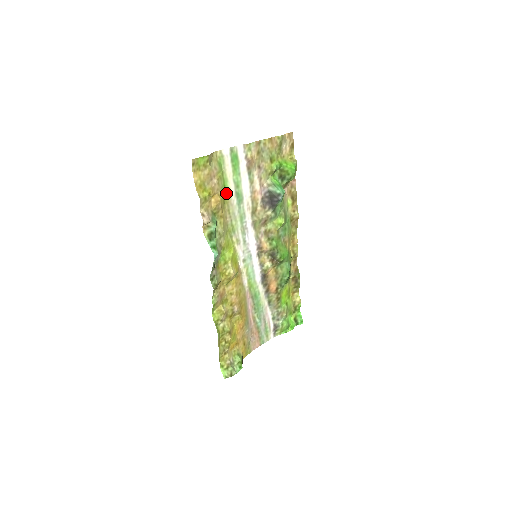
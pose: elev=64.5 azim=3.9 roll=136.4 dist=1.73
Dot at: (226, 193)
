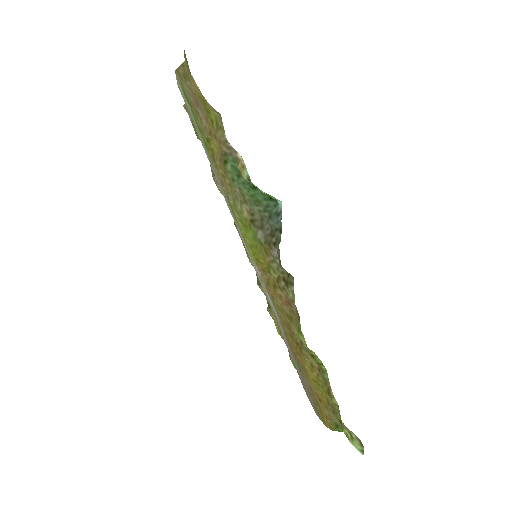
Dot at: occluded
